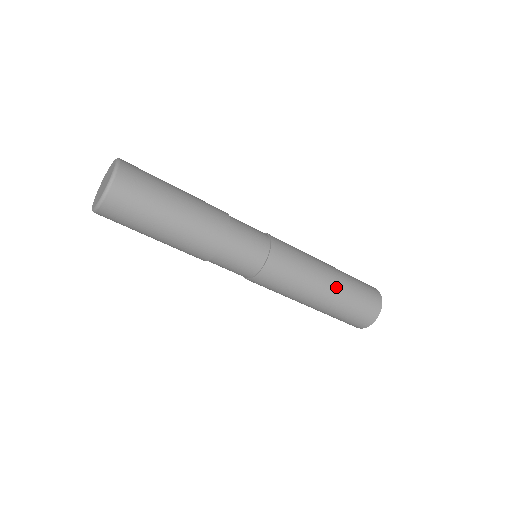
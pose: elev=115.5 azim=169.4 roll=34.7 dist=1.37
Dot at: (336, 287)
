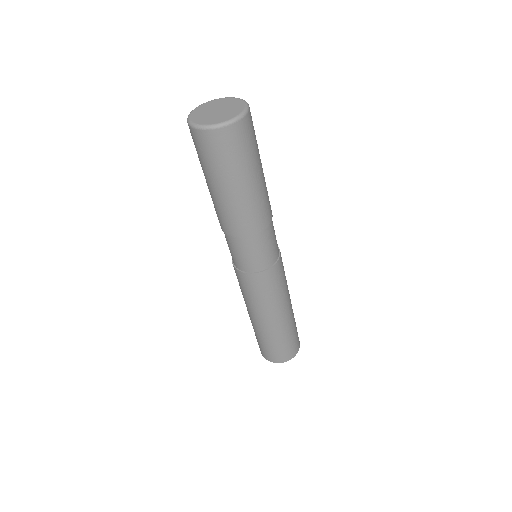
Dot at: occluded
